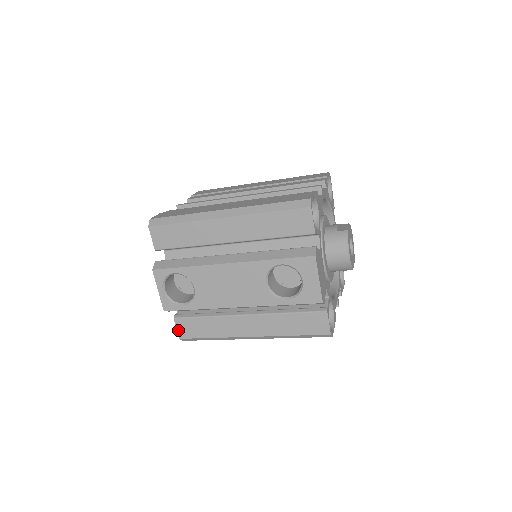
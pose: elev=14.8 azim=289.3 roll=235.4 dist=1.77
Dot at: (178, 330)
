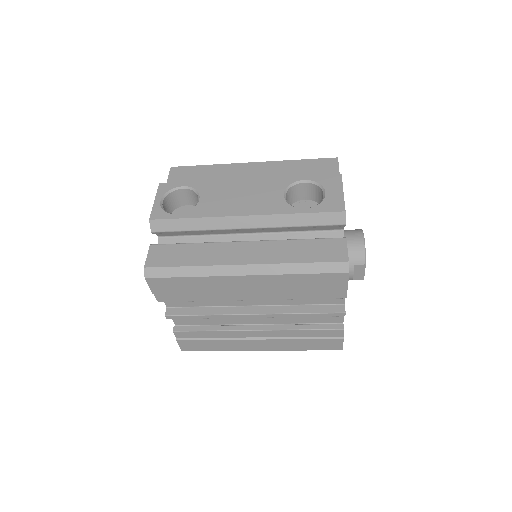
Dot at: (148, 257)
